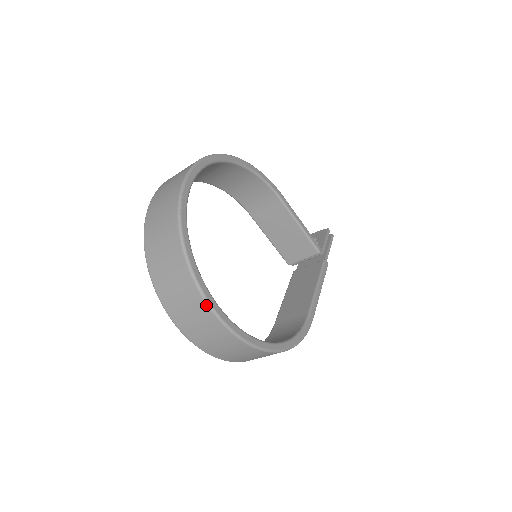
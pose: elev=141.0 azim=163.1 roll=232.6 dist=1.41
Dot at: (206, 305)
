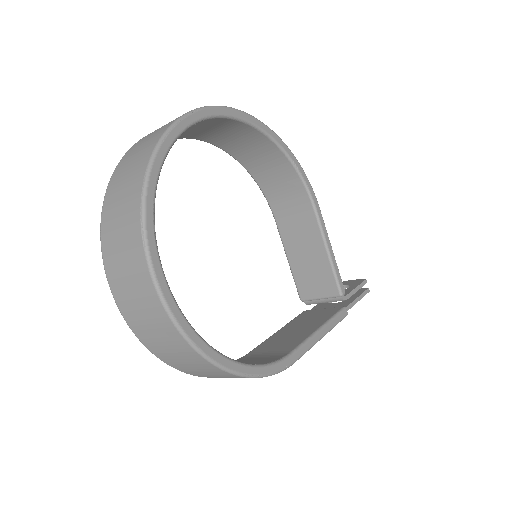
Dot at: (143, 250)
